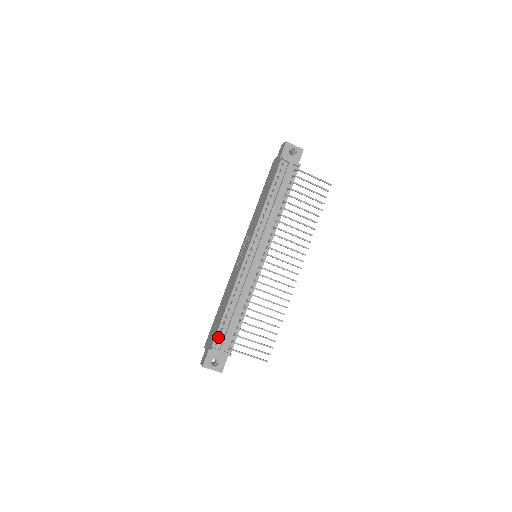
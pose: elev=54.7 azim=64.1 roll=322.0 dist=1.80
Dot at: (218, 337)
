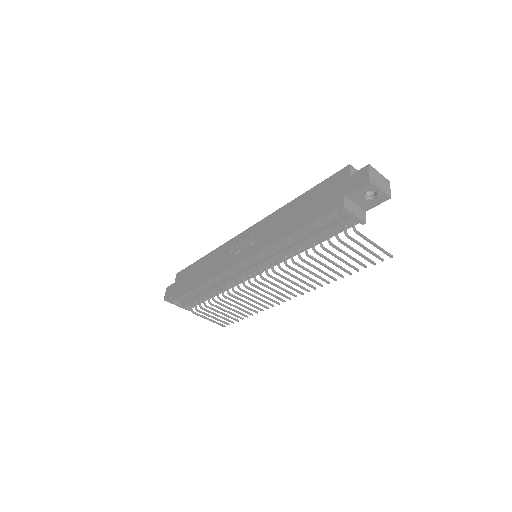
Dot at: occluded
